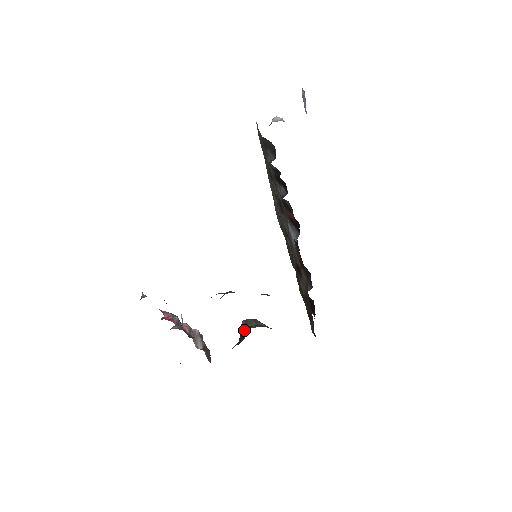
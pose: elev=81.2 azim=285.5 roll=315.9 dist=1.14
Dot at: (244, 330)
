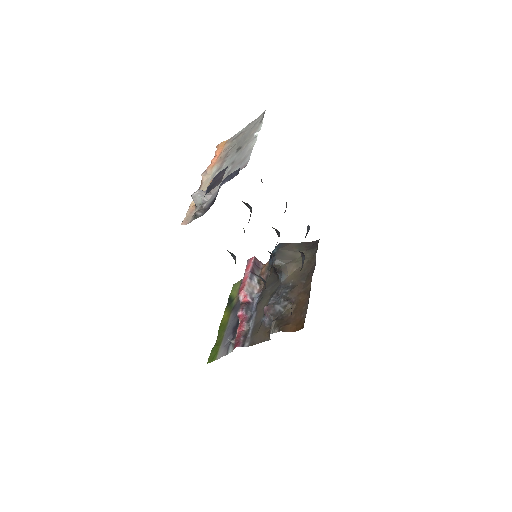
Dot at: occluded
